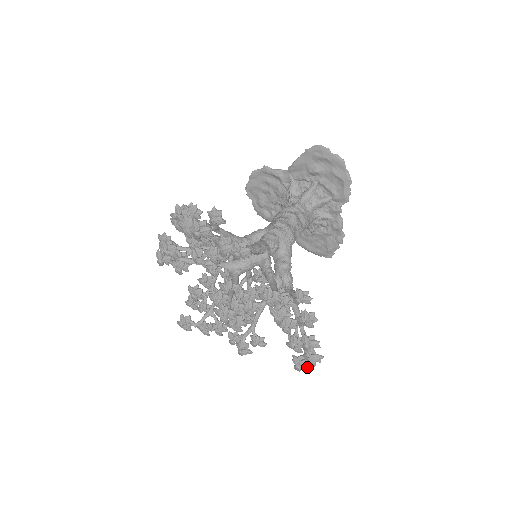
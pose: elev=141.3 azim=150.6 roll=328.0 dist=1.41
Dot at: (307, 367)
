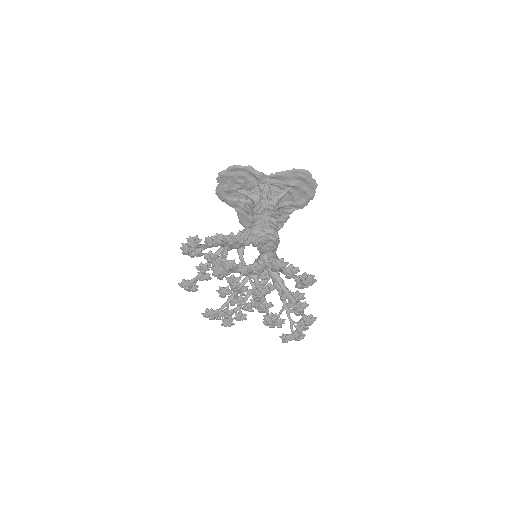
Dot at: (290, 340)
